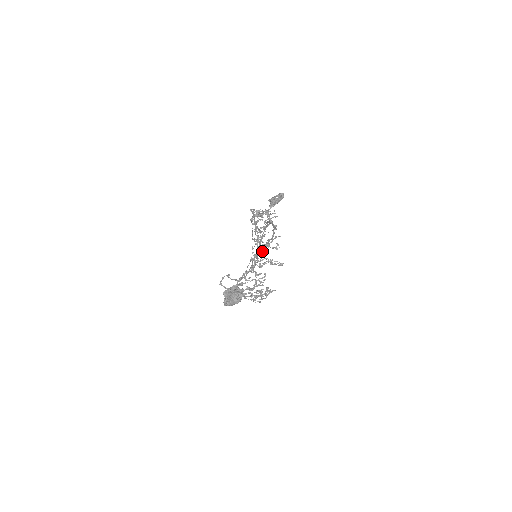
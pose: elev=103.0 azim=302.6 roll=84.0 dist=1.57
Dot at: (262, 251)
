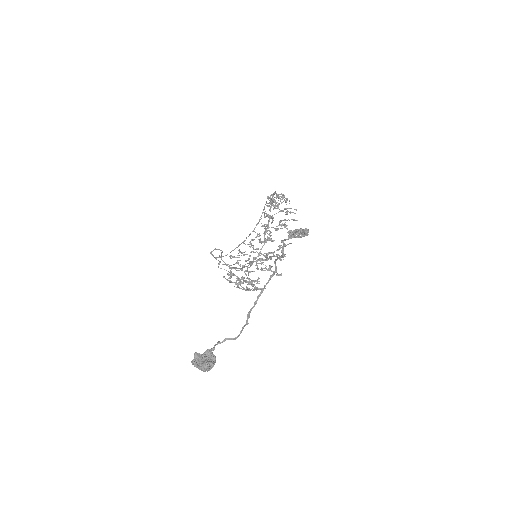
Dot at: (263, 260)
